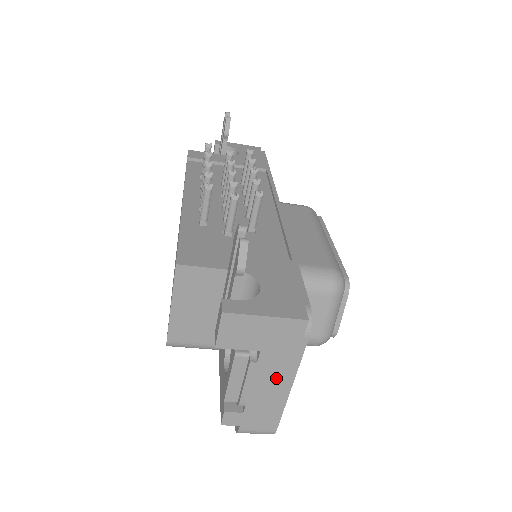
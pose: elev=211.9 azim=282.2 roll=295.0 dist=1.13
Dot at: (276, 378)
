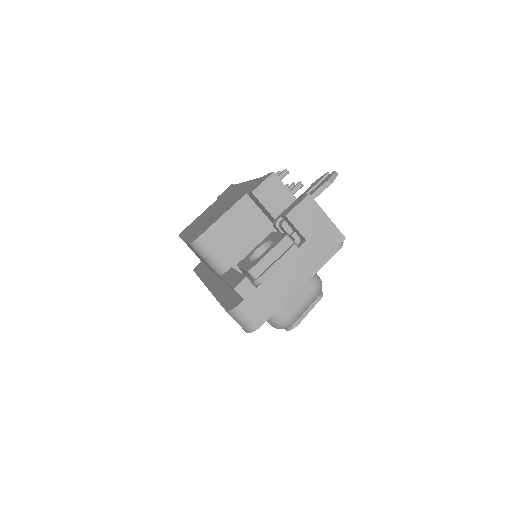
Dot at: (298, 271)
